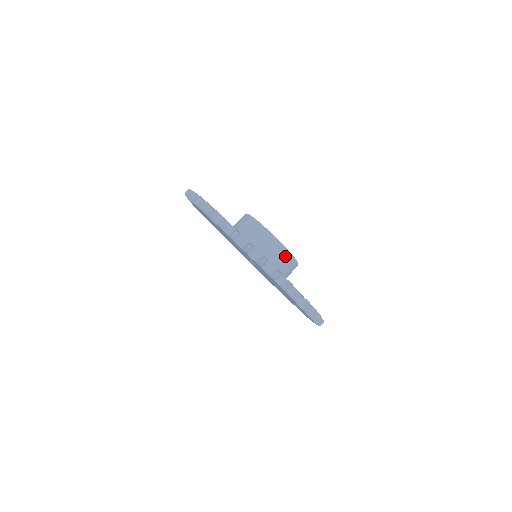
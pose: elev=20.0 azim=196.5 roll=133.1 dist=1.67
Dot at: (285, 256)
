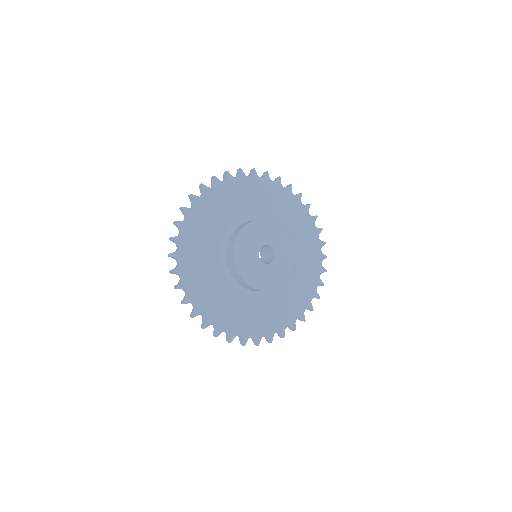
Dot at: (253, 289)
